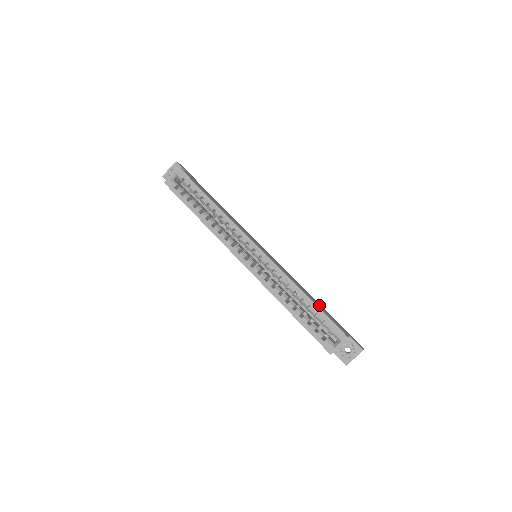
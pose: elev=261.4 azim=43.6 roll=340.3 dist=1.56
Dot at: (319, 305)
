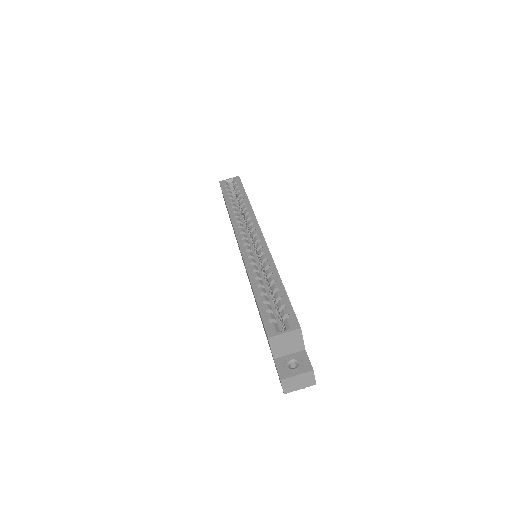
Dot at: occluded
